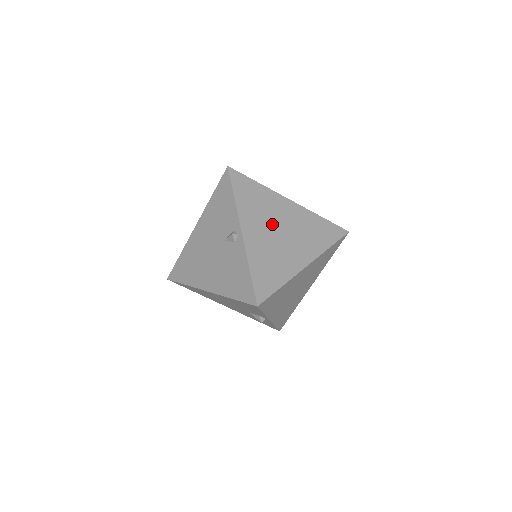
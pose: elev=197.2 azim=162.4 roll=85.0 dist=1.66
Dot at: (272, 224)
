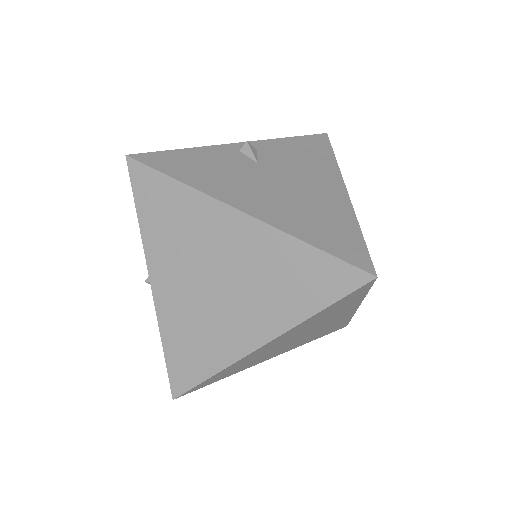
Dot at: (201, 268)
